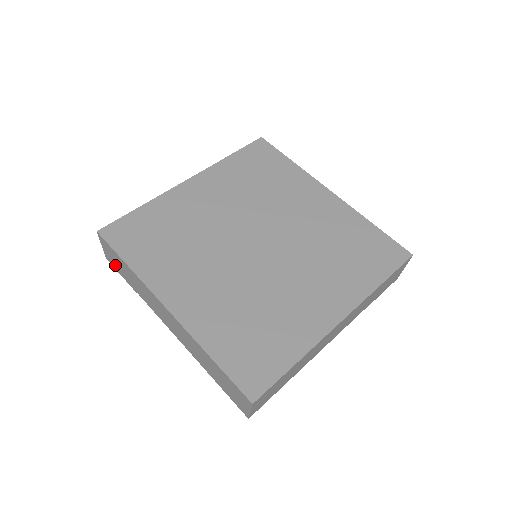
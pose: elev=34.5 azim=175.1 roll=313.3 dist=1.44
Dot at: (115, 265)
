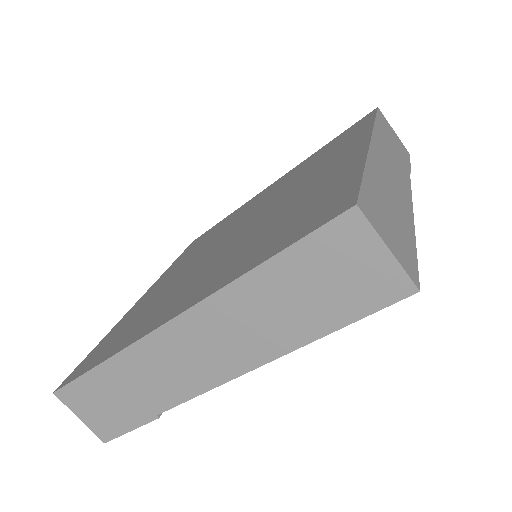
Dot at: (111, 423)
